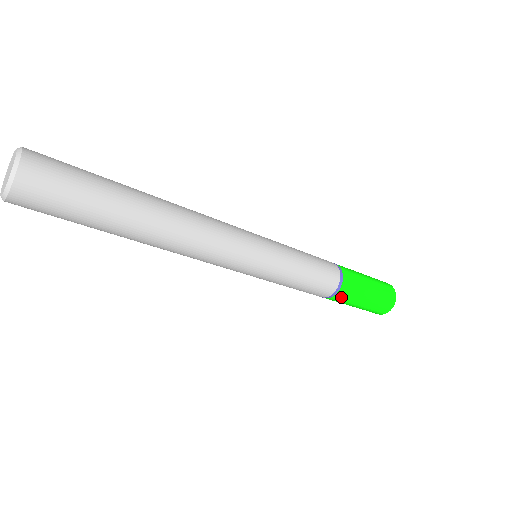
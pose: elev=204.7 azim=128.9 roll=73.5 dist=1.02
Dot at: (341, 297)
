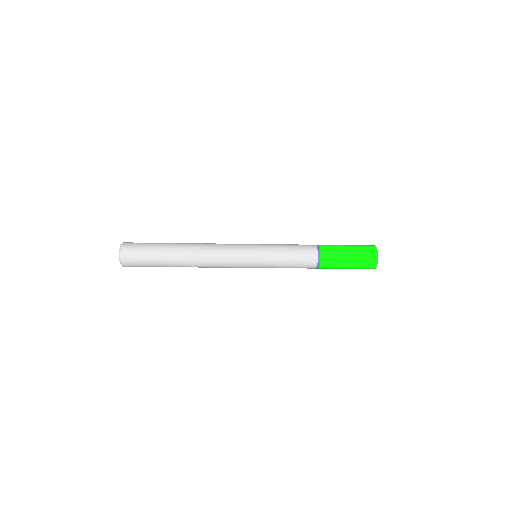
Dot at: (324, 268)
